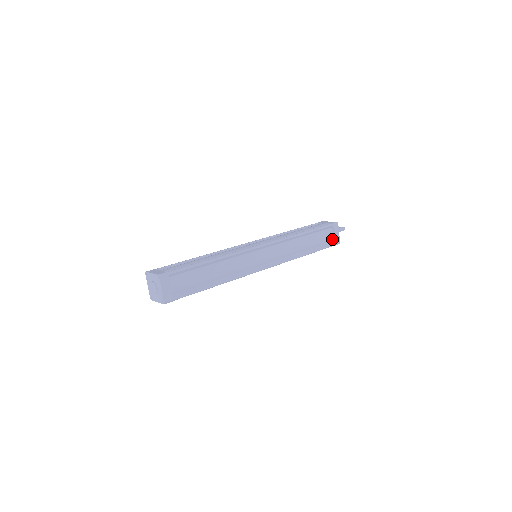
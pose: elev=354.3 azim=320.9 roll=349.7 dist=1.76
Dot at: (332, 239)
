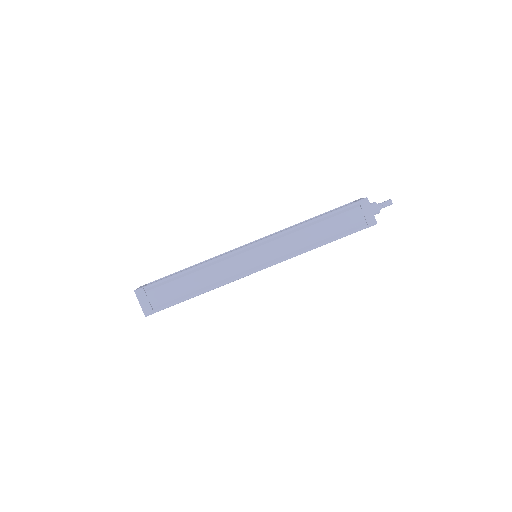
Dot at: (362, 220)
